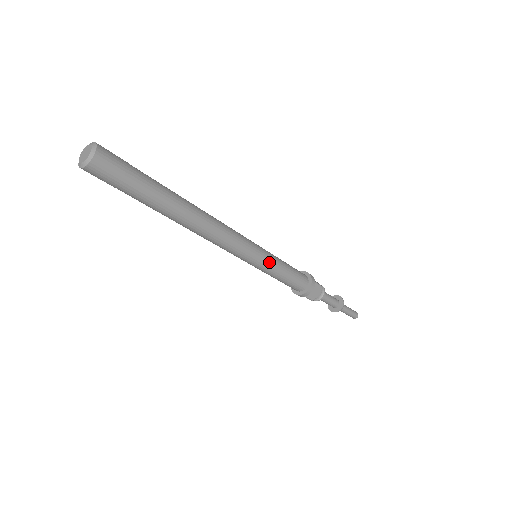
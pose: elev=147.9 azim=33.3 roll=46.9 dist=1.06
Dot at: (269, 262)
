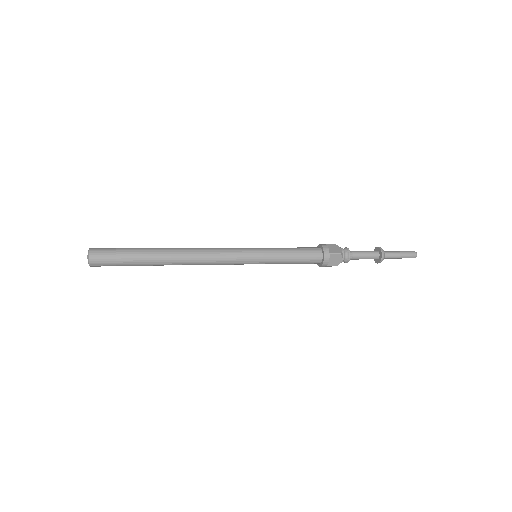
Dot at: (266, 259)
